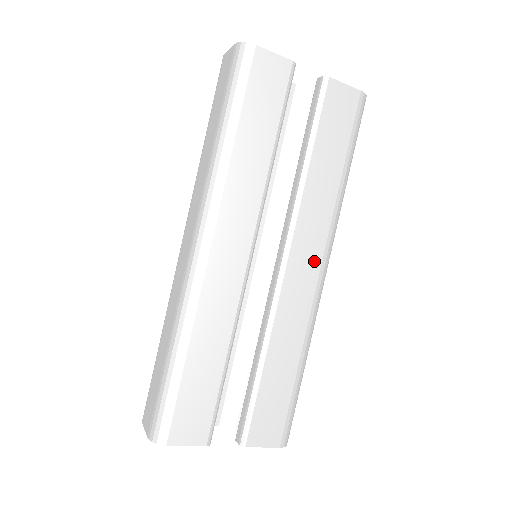
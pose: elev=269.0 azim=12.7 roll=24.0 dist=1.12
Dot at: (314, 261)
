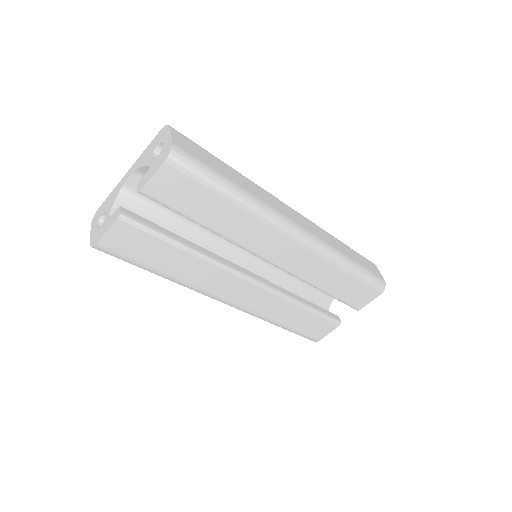
Dot at: (285, 244)
